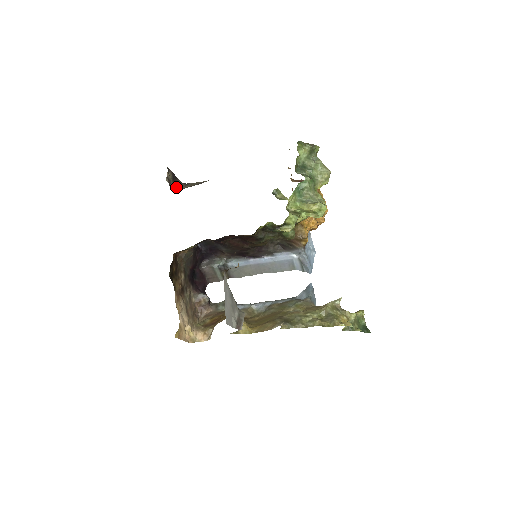
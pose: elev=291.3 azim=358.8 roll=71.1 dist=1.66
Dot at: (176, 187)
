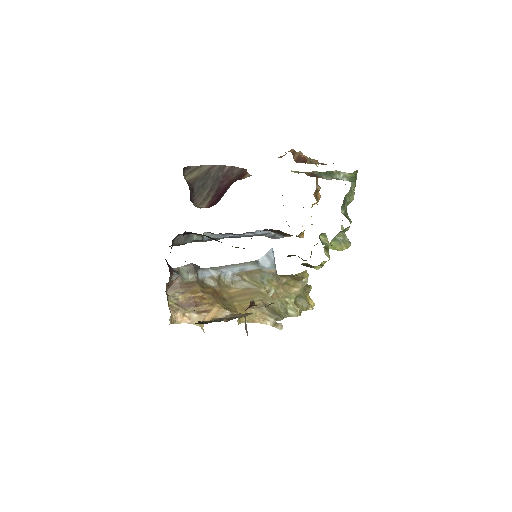
Dot at: (190, 192)
